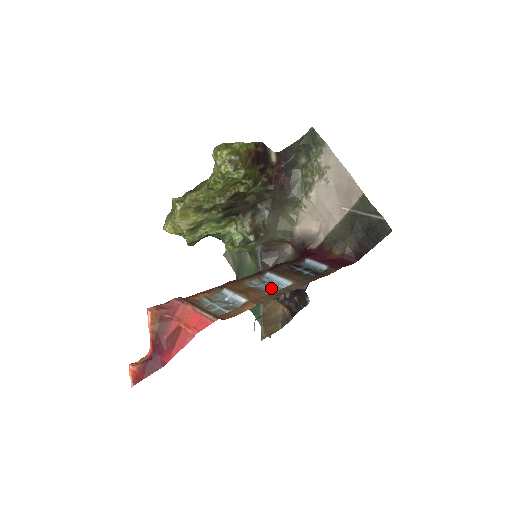
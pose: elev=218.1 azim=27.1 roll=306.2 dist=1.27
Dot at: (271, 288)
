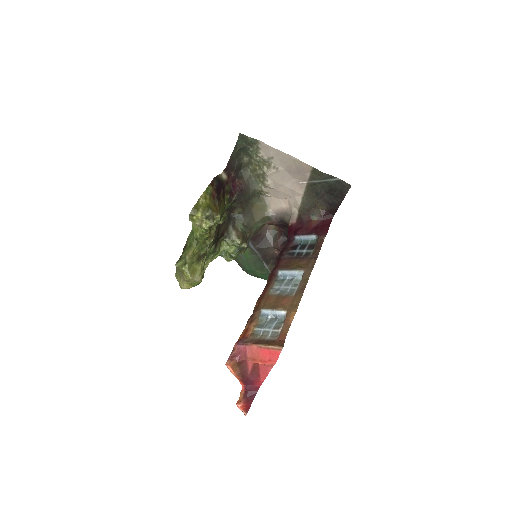
Dot at: (292, 286)
